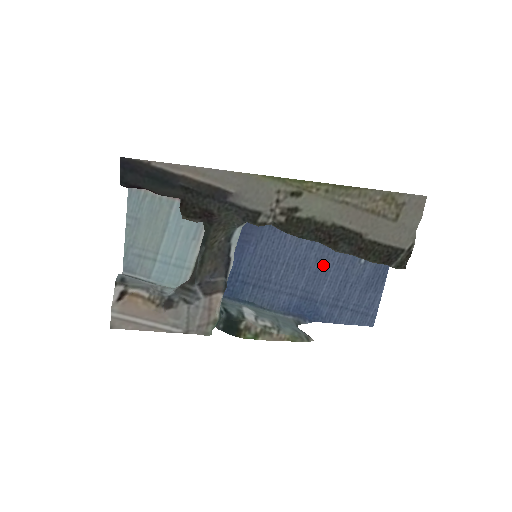
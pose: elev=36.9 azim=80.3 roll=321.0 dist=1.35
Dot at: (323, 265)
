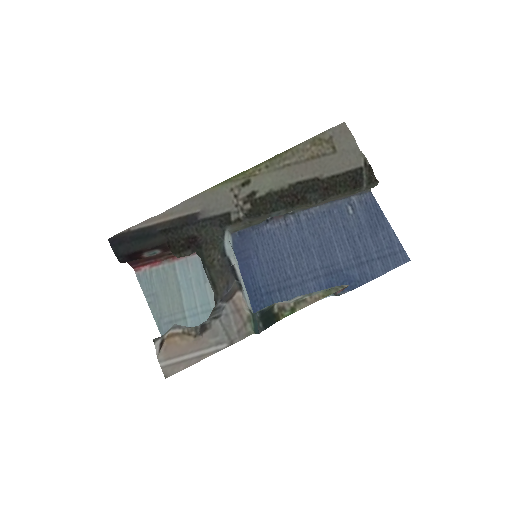
Dot at: (322, 236)
